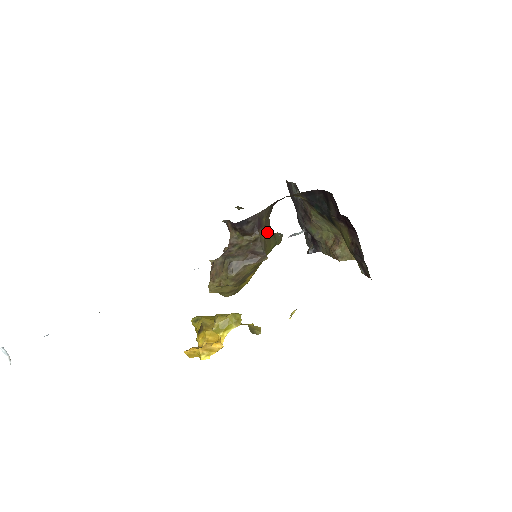
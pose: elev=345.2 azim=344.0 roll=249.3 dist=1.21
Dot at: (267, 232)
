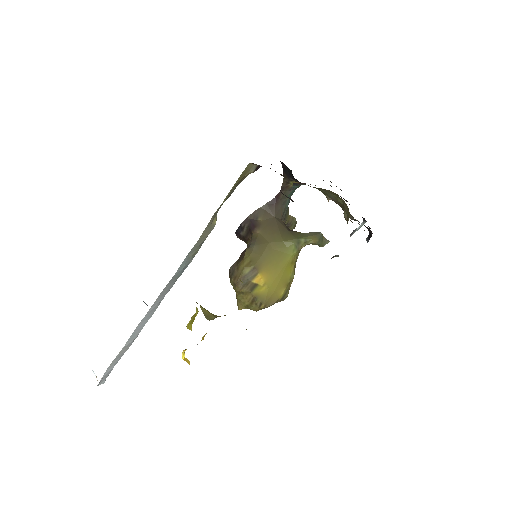
Dot at: (270, 231)
